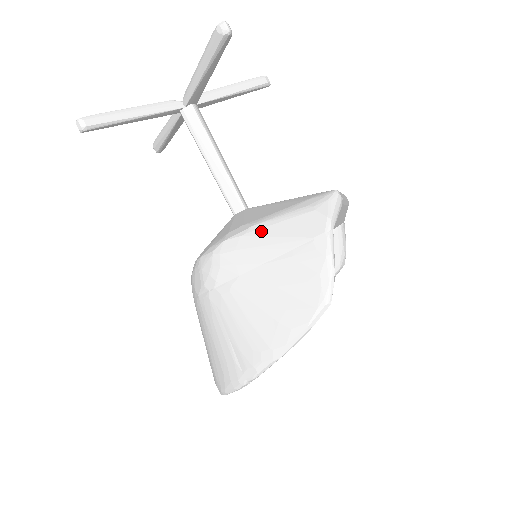
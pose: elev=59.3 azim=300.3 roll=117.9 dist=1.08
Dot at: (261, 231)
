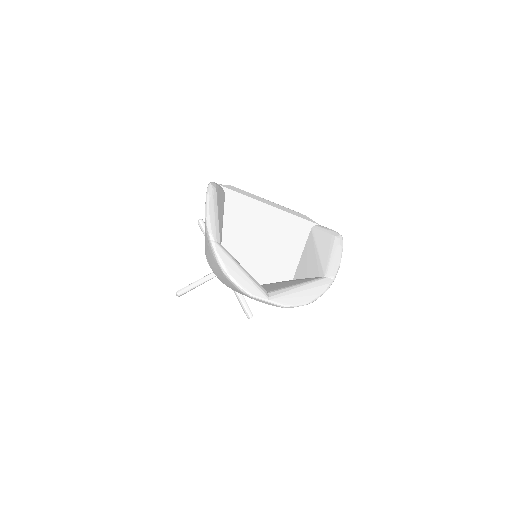
Dot at: occluded
